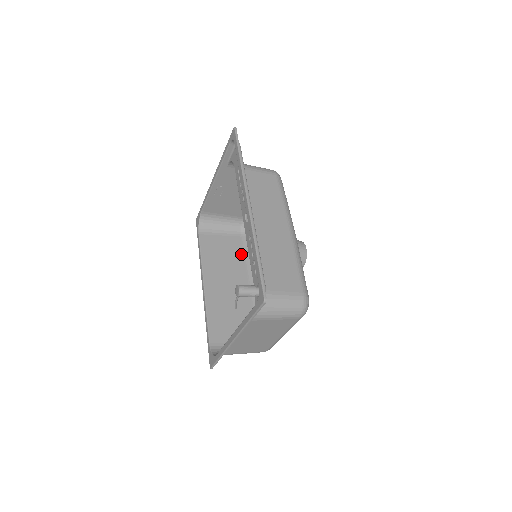
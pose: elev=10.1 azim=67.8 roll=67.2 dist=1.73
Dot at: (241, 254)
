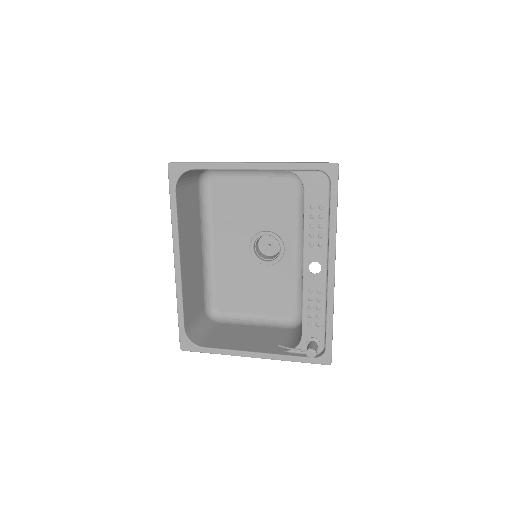
Dot at: (198, 210)
